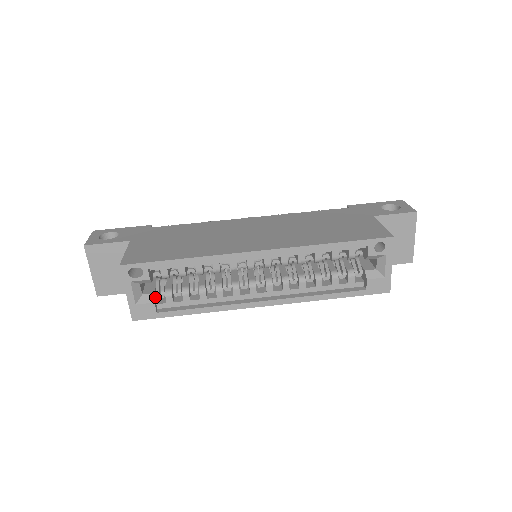
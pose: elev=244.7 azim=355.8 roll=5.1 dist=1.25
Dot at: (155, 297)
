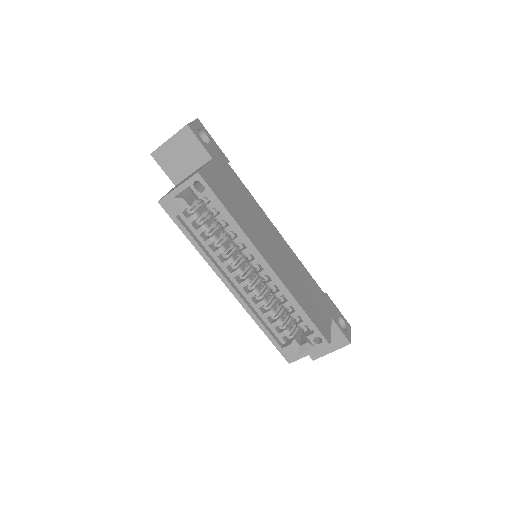
Dot at: occluded
